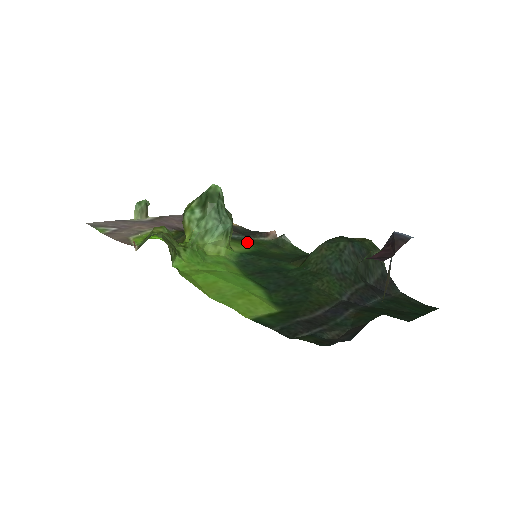
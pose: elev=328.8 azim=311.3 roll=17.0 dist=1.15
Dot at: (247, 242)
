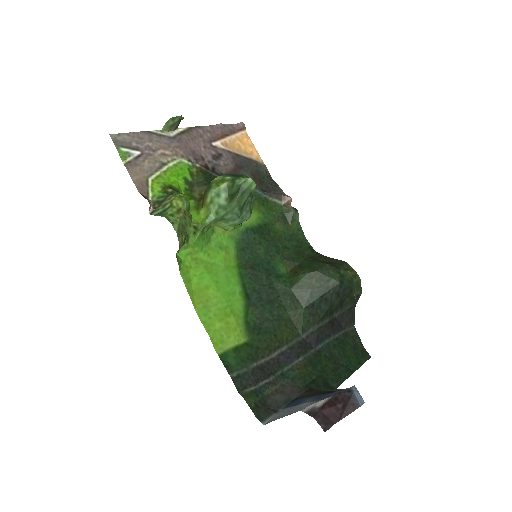
Dot at: (260, 204)
